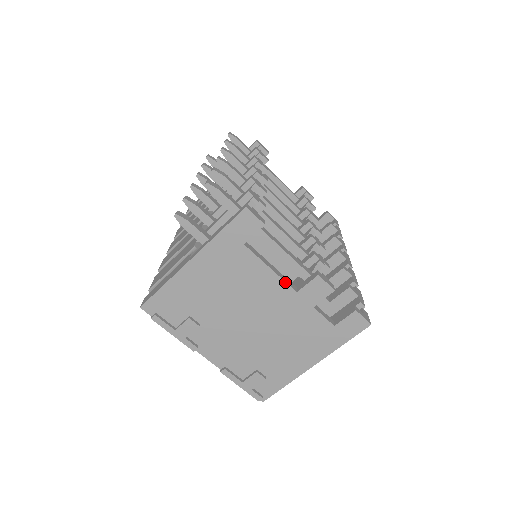
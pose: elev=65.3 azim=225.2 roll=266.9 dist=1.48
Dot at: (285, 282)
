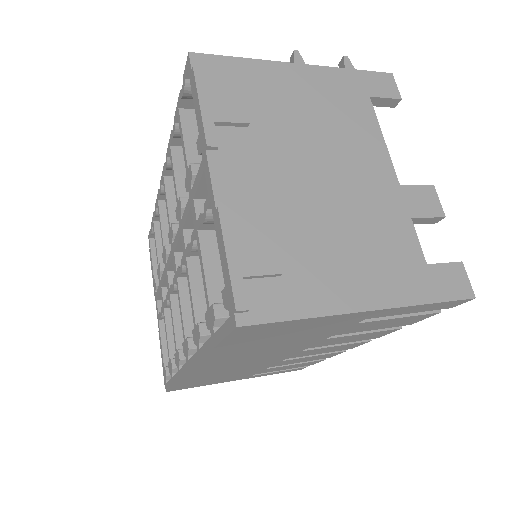
Dot at: (392, 164)
